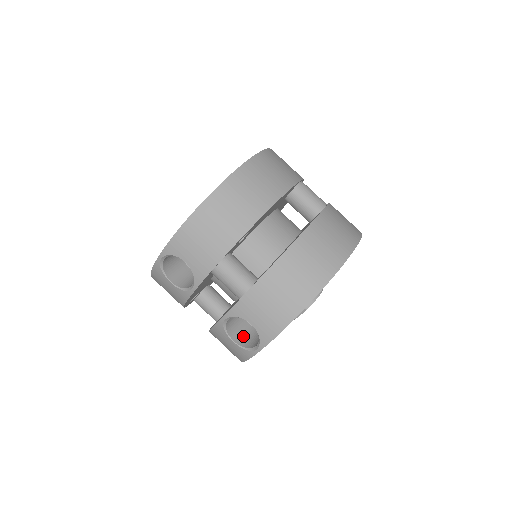
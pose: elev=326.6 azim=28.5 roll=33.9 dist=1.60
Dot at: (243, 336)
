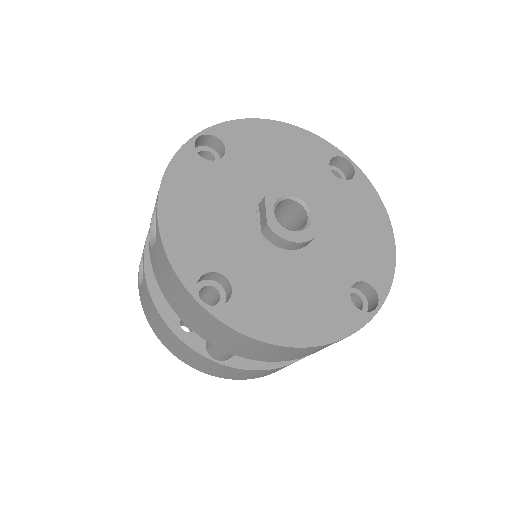
Dot at: occluded
